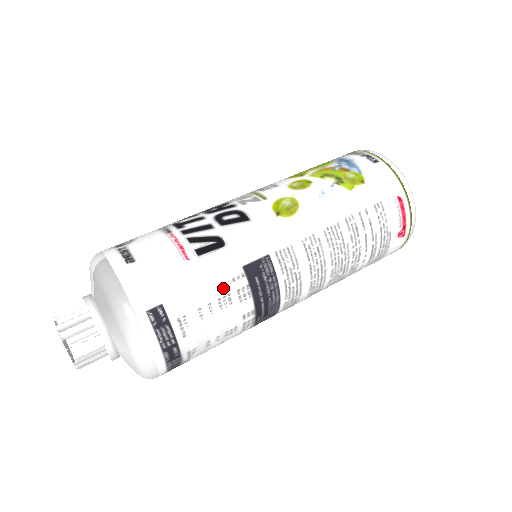
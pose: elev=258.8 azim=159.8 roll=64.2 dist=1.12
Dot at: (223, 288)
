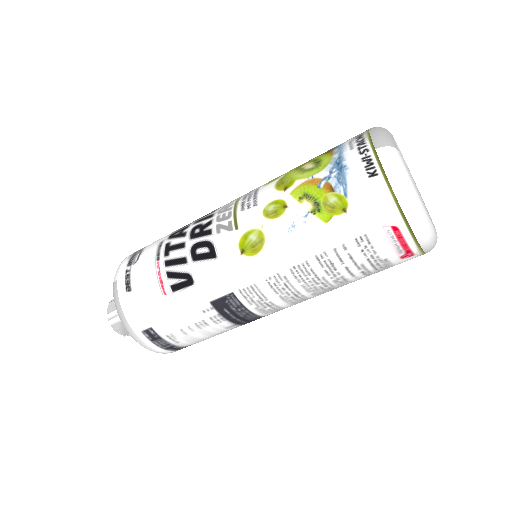
Dot at: (196, 317)
